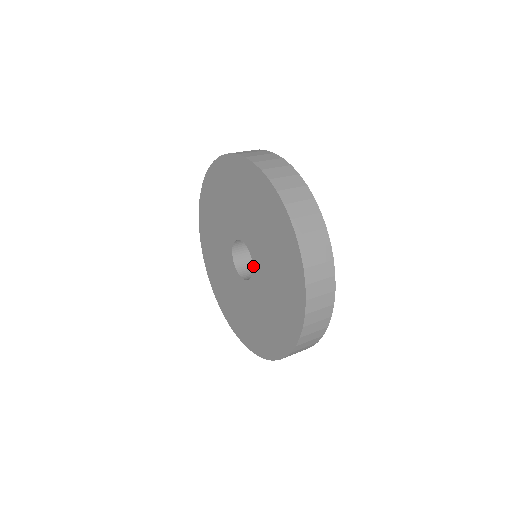
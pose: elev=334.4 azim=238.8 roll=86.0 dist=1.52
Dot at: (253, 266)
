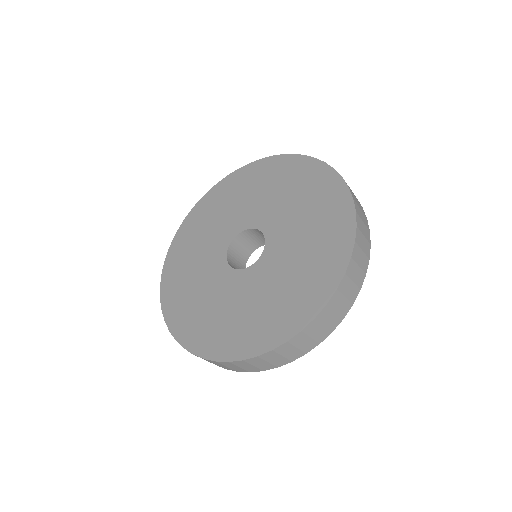
Dot at: (262, 254)
